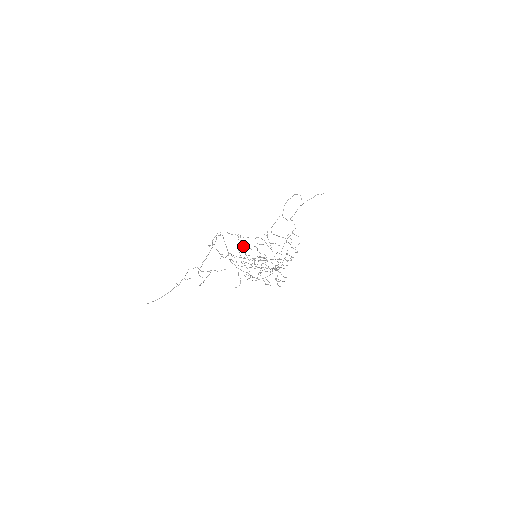
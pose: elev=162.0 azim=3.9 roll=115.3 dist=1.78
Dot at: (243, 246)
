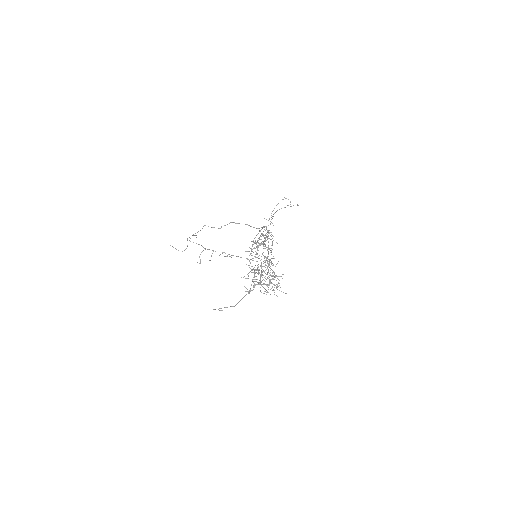
Dot at: occluded
